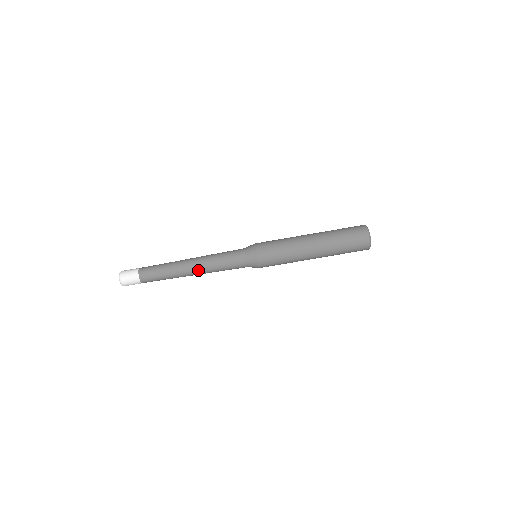
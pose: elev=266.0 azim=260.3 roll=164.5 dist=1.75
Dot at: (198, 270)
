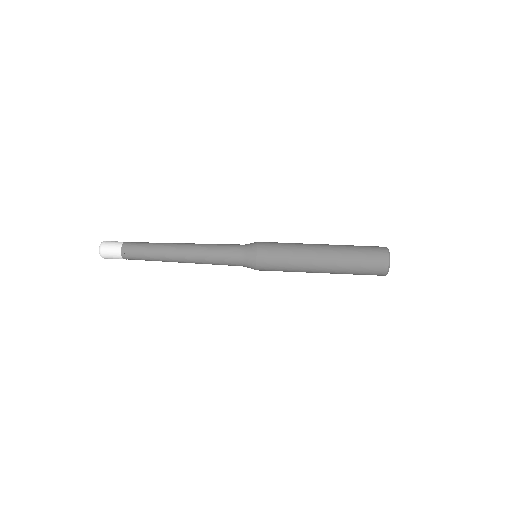
Dot at: (188, 255)
